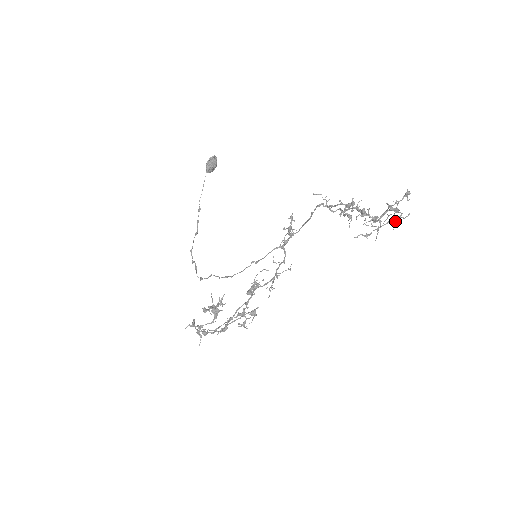
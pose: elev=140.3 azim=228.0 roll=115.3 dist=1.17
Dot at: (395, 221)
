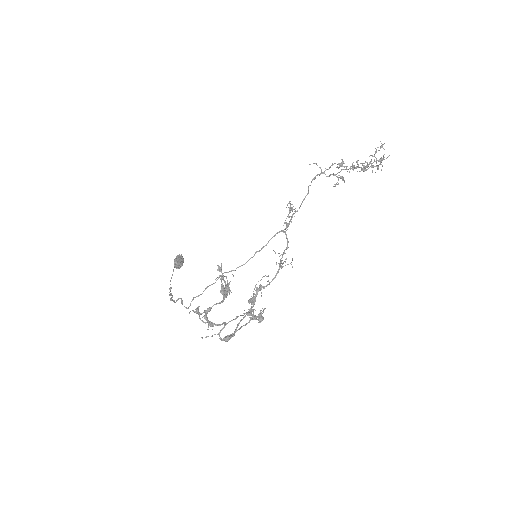
Dot at: (381, 160)
